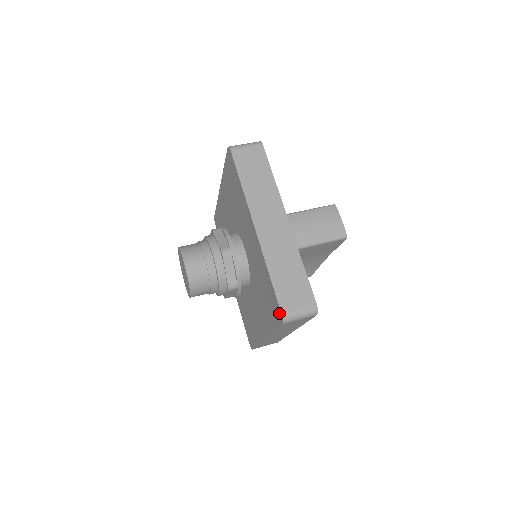
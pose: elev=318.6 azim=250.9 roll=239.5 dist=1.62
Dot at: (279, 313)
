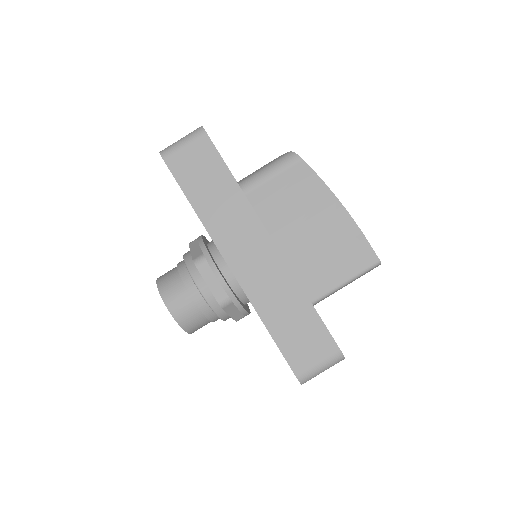
Dot at: occluded
